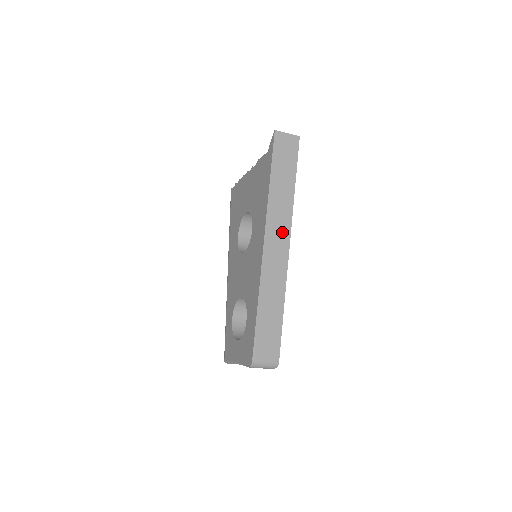
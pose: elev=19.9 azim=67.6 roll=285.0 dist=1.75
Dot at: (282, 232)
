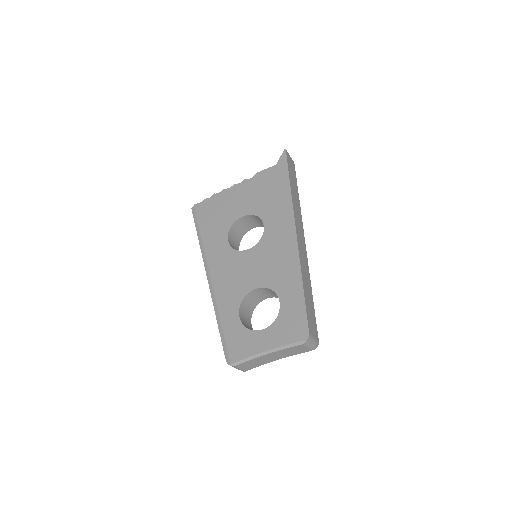
Dot at: (301, 228)
